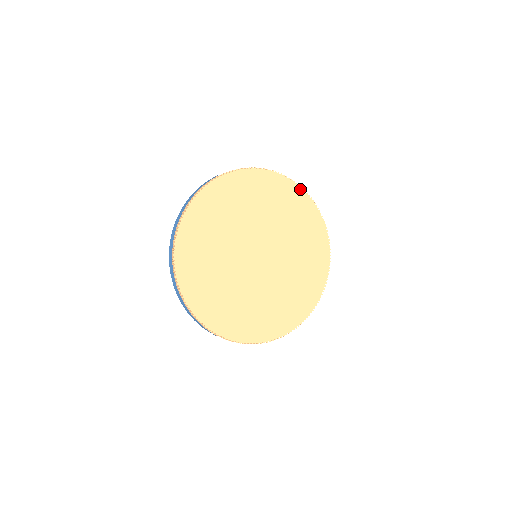
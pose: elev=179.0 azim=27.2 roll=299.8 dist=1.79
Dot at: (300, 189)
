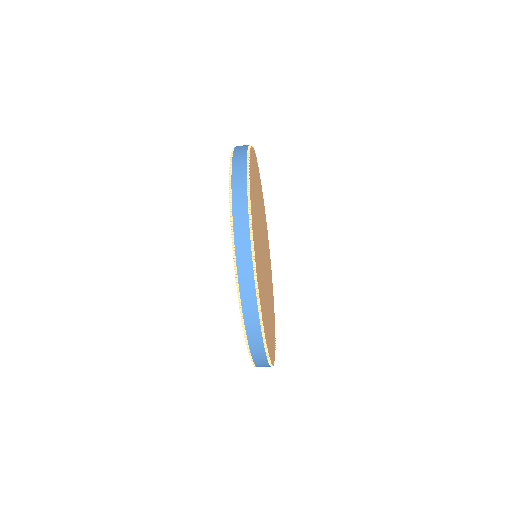
Dot at: (274, 318)
